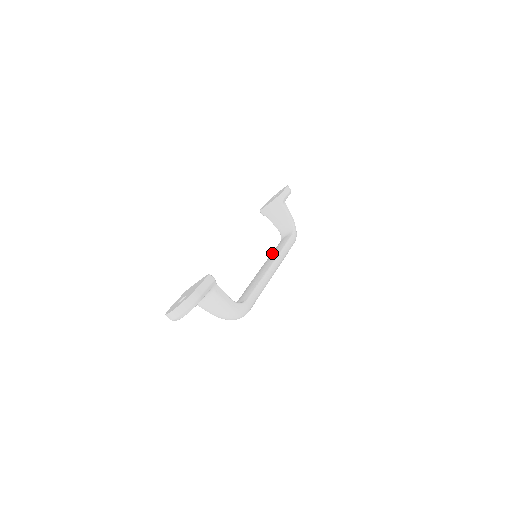
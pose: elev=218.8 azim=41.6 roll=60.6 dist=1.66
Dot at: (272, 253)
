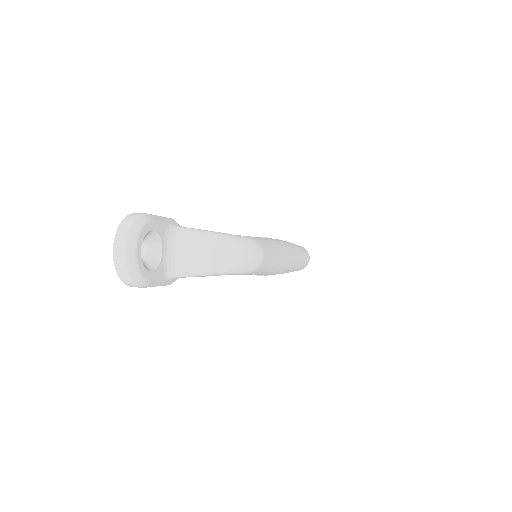
Dot at: occluded
